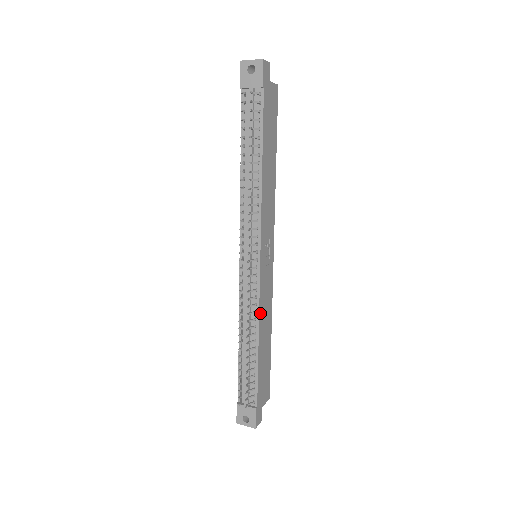
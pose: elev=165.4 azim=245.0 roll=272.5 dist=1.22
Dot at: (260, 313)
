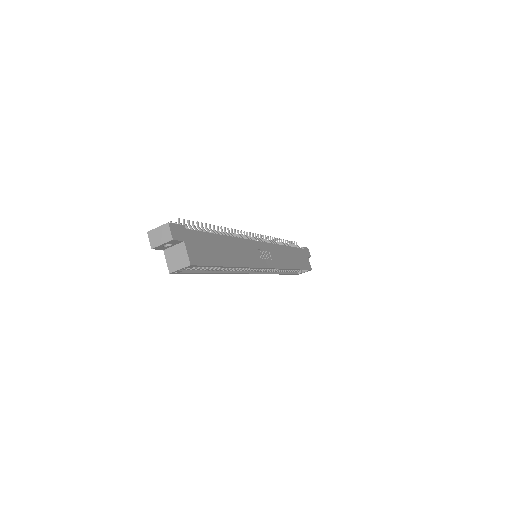
Dot at: (240, 241)
